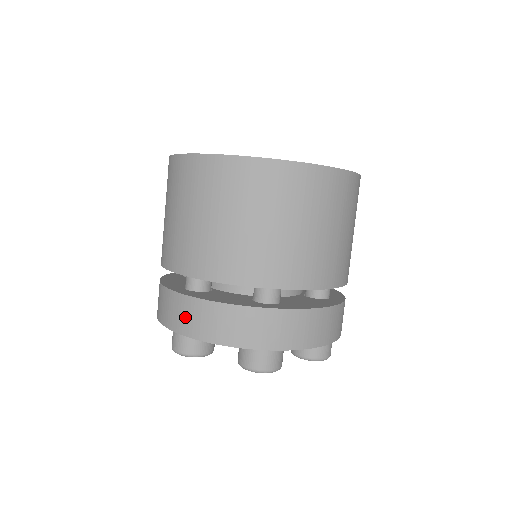
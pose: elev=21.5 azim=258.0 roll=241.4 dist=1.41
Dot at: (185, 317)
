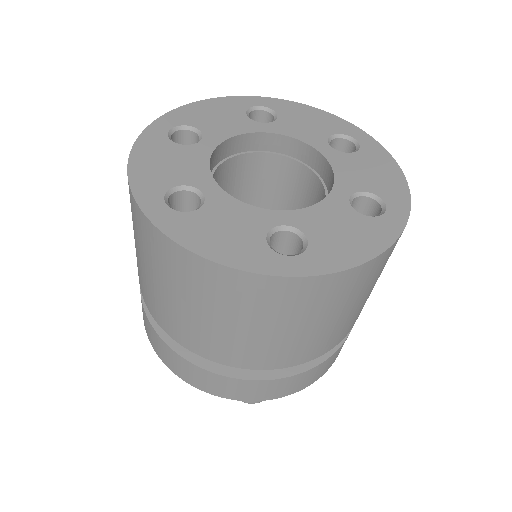
Dot at: (168, 359)
